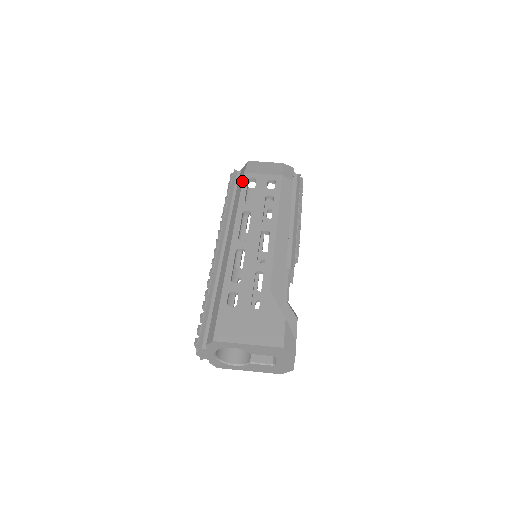
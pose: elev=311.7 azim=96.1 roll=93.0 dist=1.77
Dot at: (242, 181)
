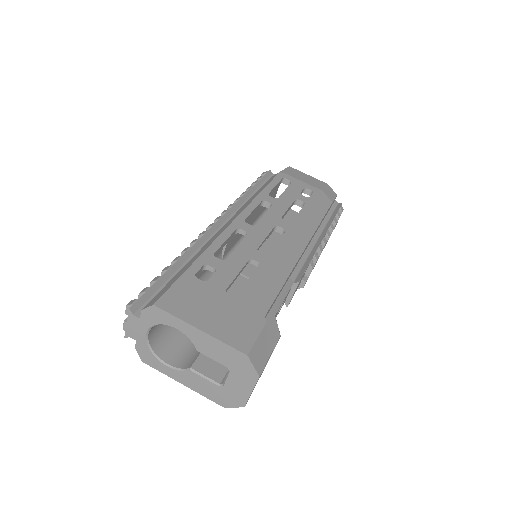
Dot at: (275, 176)
